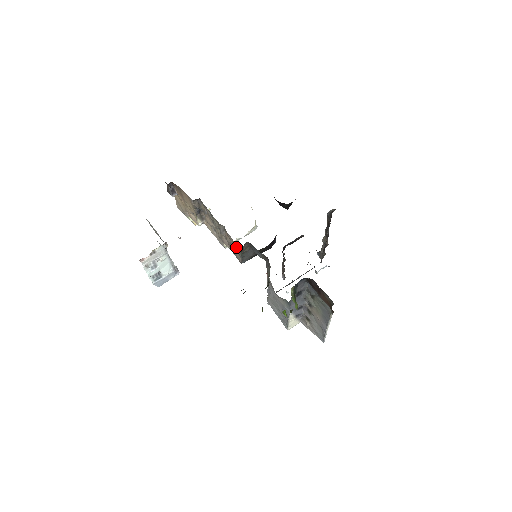
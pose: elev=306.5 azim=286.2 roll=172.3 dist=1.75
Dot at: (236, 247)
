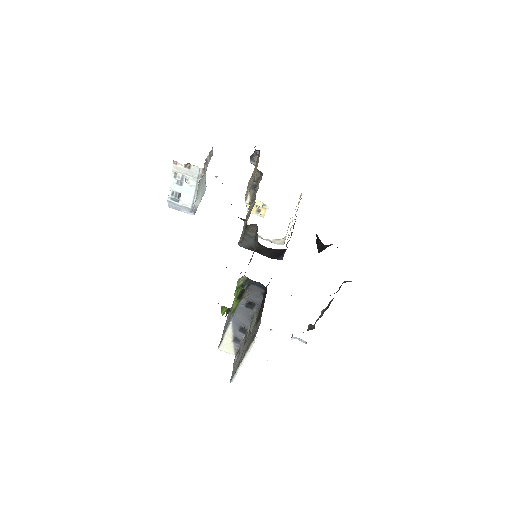
Dot at: occluded
